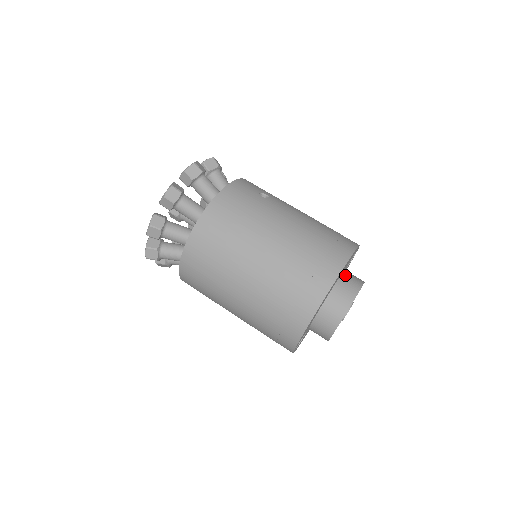
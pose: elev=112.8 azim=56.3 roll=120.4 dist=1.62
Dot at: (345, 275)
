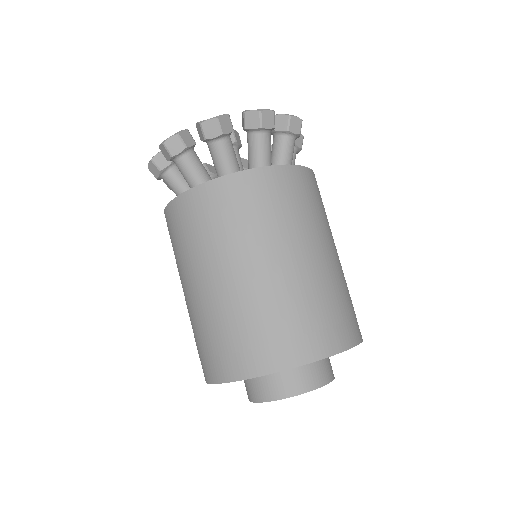
Dot at: occluded
